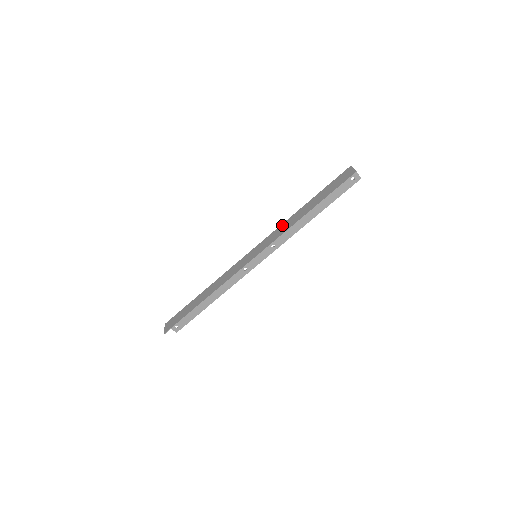
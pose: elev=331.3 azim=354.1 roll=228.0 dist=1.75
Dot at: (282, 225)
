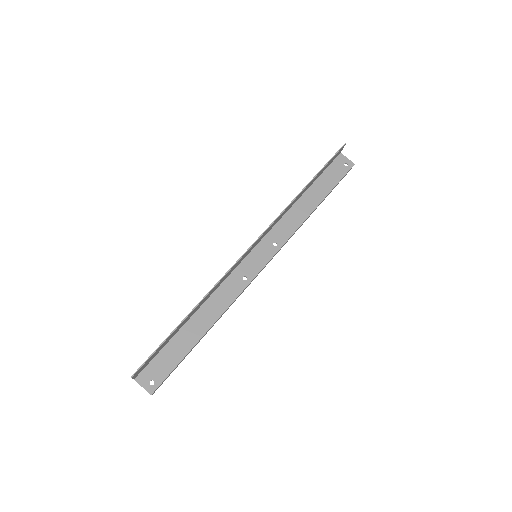
Dot at: occluded
